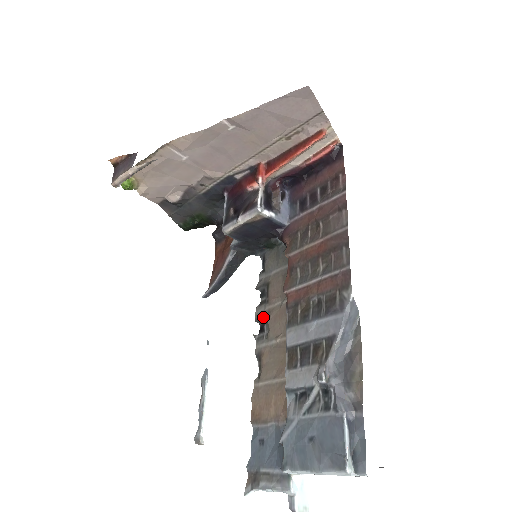
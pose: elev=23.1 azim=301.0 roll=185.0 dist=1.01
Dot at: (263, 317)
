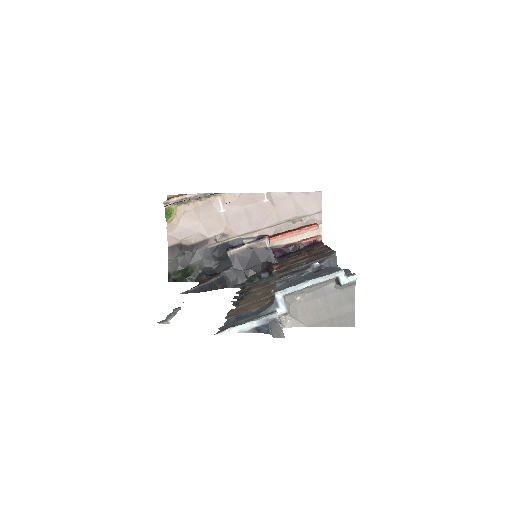
Dot at: (243, 294)
